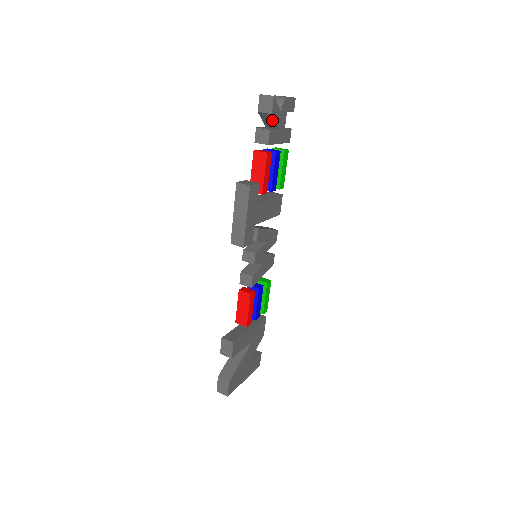
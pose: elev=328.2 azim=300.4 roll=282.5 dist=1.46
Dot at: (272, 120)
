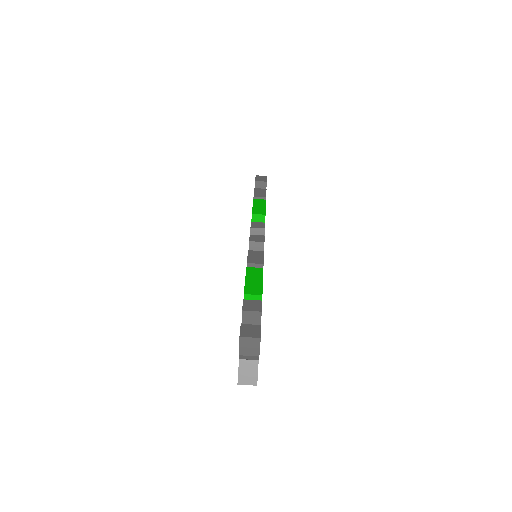
Dot at: occluded
